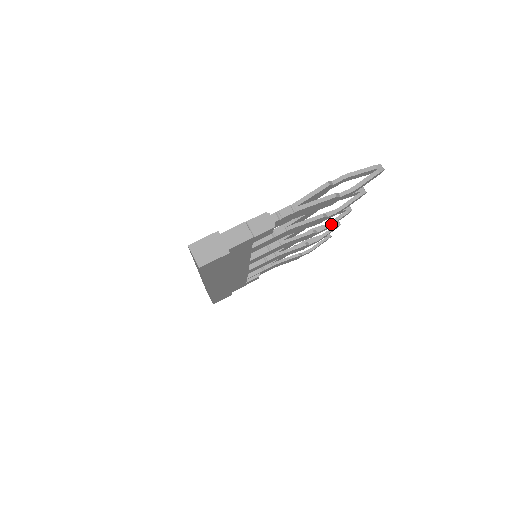
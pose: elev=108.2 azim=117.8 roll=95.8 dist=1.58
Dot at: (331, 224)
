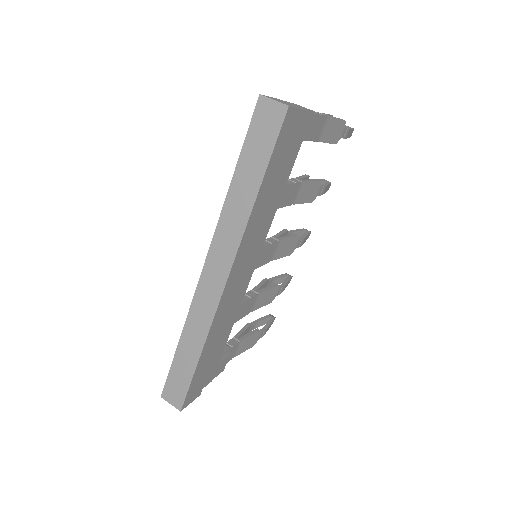
Dot at: (304, 236)
